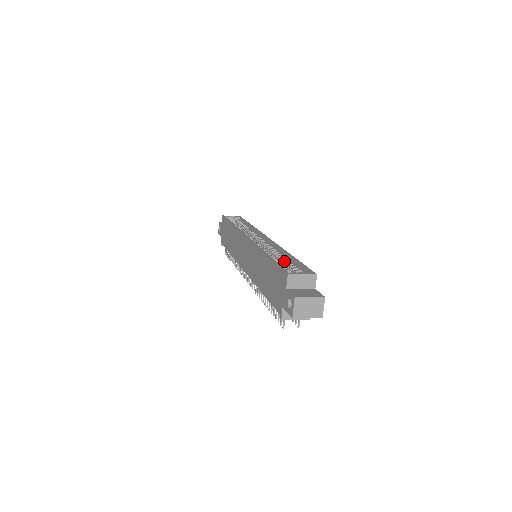
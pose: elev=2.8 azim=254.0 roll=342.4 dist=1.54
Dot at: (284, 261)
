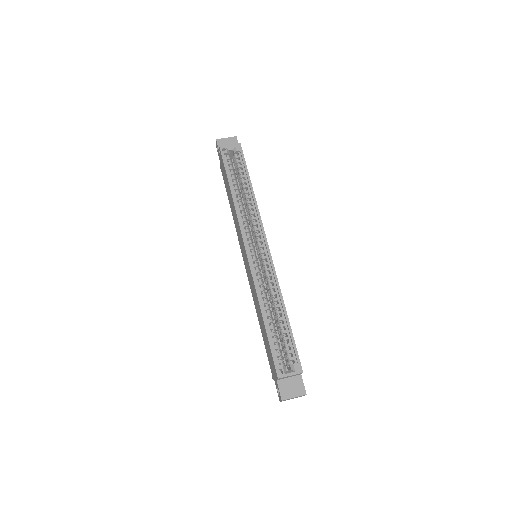
Dot at: (279, 321)
